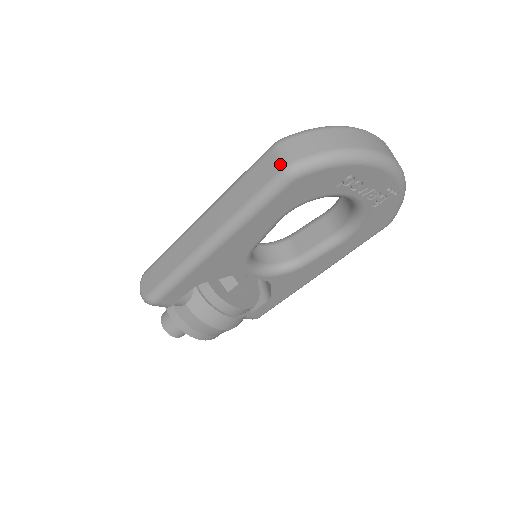
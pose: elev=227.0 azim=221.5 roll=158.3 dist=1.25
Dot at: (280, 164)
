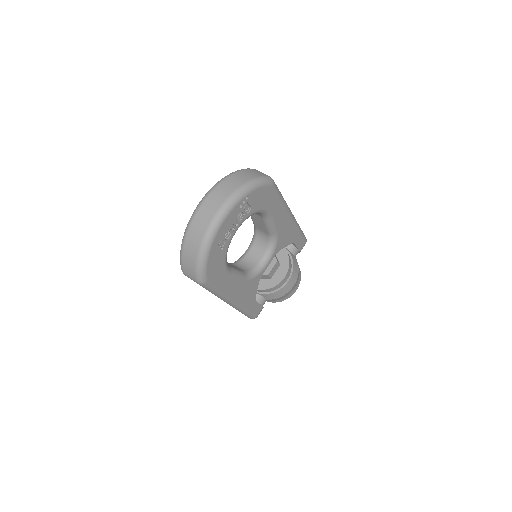
Dot at: occluded
